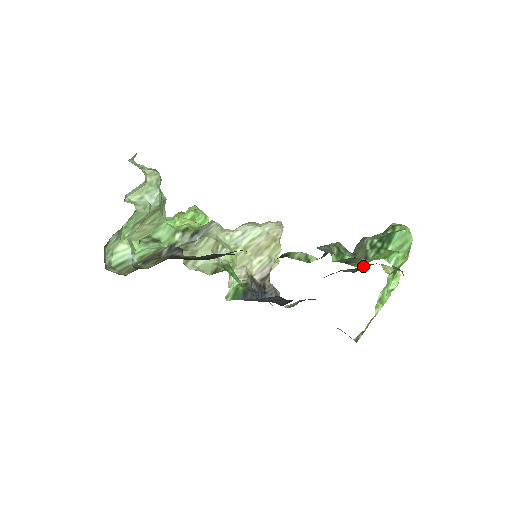
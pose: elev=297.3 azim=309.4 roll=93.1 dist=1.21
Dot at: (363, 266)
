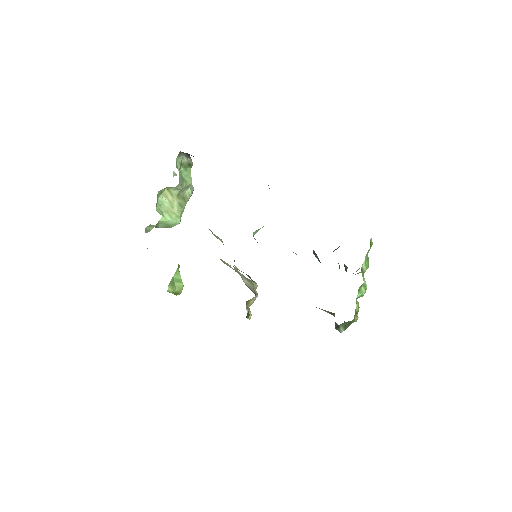
Dot at: occluded
